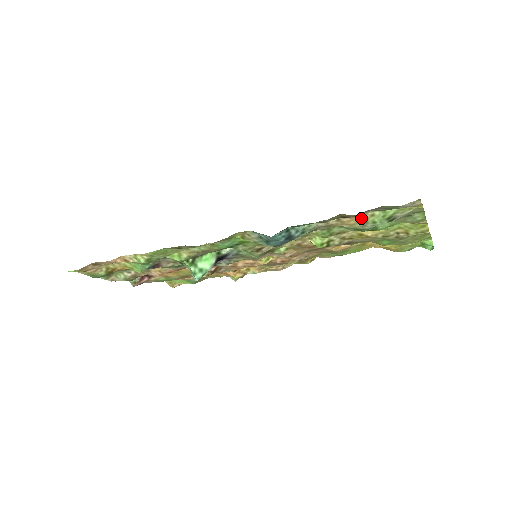
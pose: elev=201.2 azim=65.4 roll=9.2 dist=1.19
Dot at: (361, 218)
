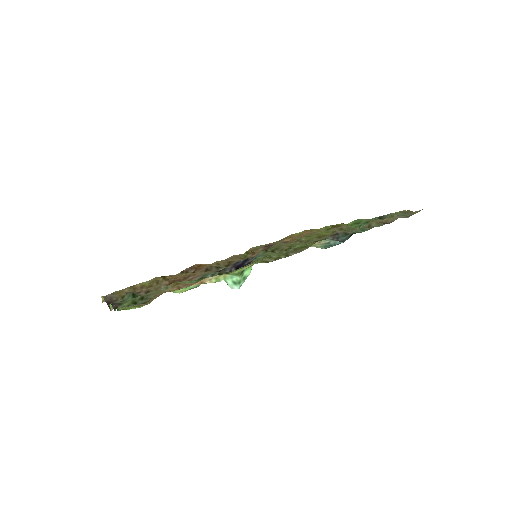
Dot at: occluded
